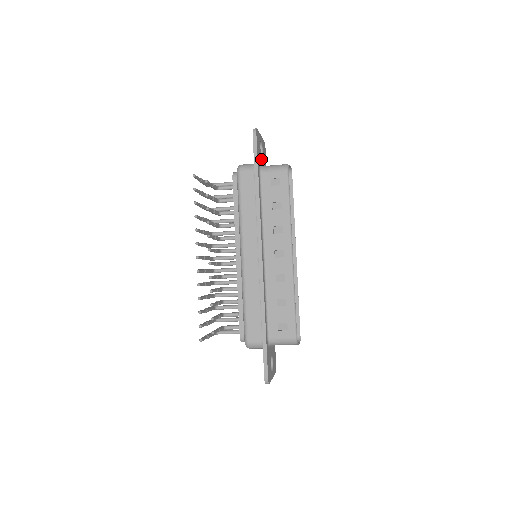
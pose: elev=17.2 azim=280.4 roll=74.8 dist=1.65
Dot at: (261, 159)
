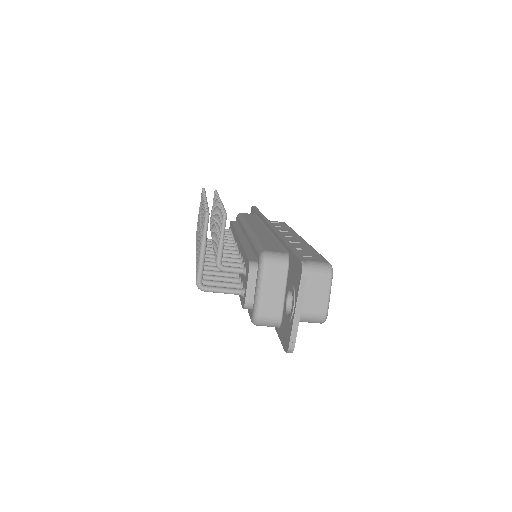
Dot at: occluded
